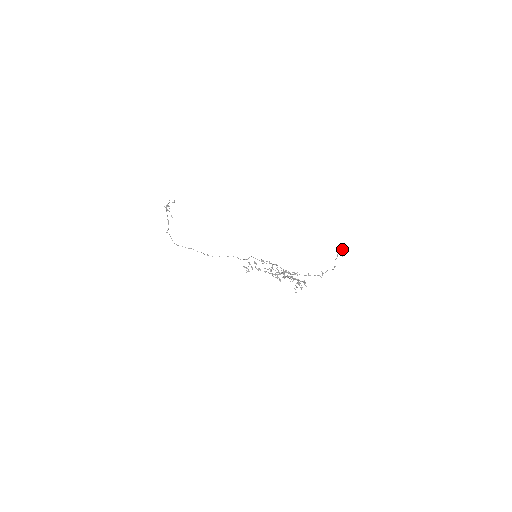
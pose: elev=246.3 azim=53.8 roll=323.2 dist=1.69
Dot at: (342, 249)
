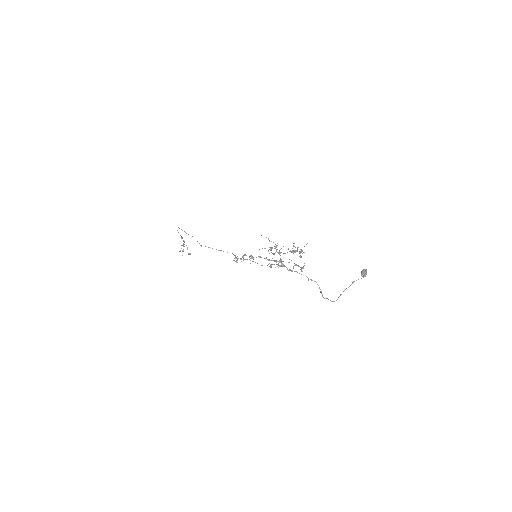
Dot at: occluded
